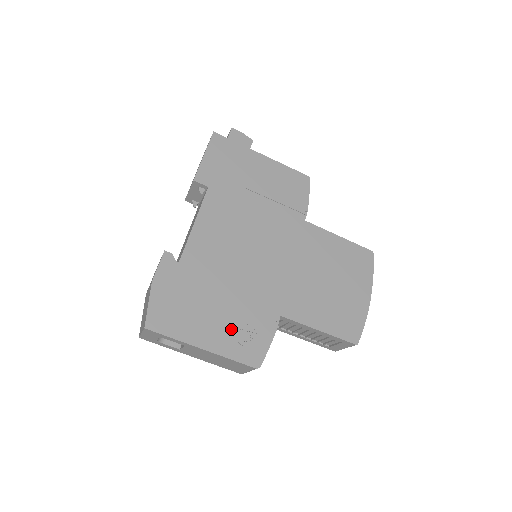
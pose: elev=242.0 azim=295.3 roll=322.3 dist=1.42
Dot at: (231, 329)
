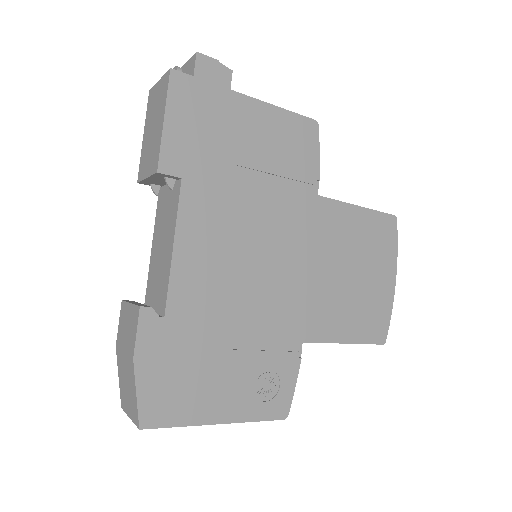
Dot at: (249, 384)
